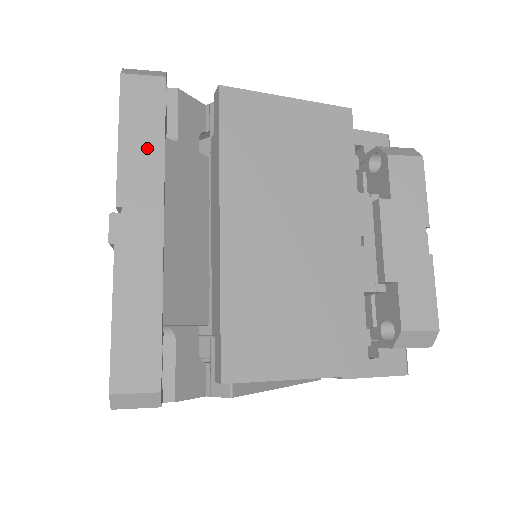
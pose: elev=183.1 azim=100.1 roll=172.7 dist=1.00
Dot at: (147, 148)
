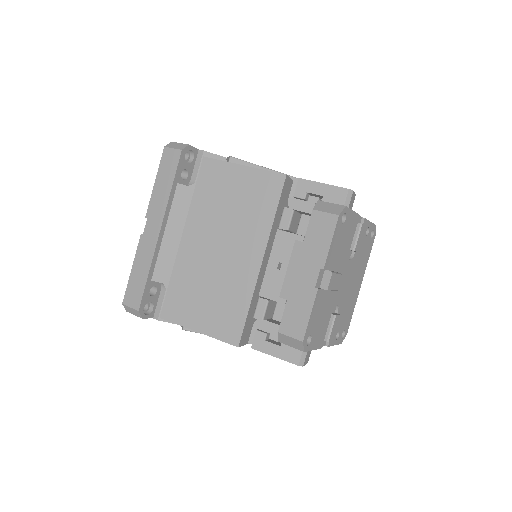
Dot at: (164, 189)
